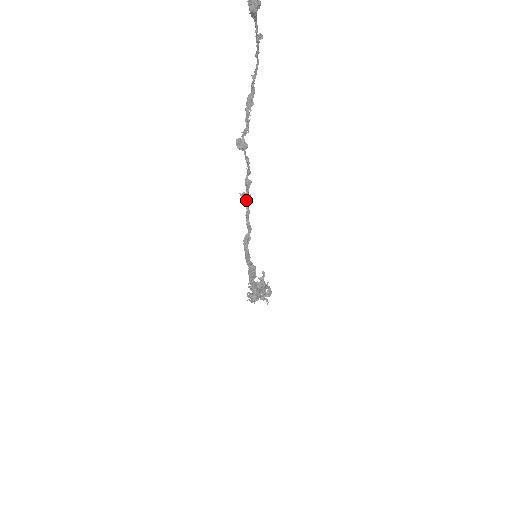
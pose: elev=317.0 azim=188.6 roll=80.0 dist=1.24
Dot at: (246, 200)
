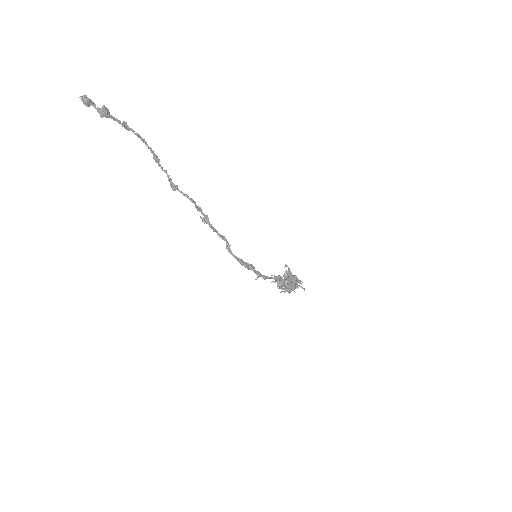
Dot at: (205, 221)
